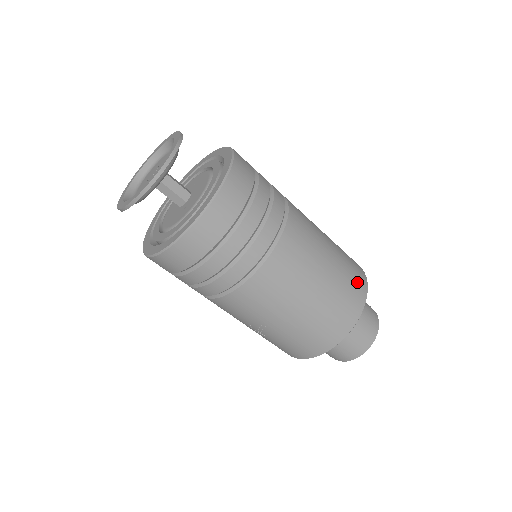
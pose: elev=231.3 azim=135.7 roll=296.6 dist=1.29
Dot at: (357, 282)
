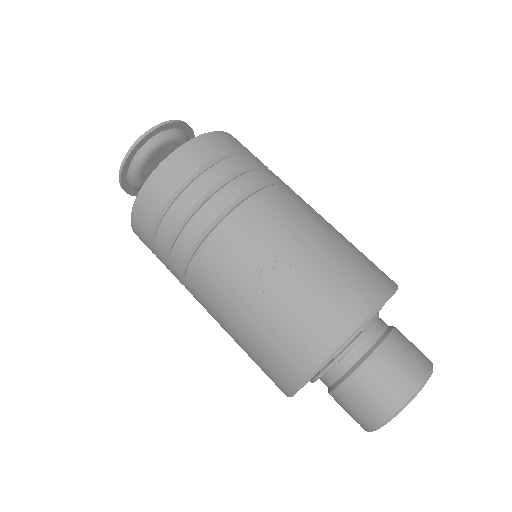
Dot at: occluded
